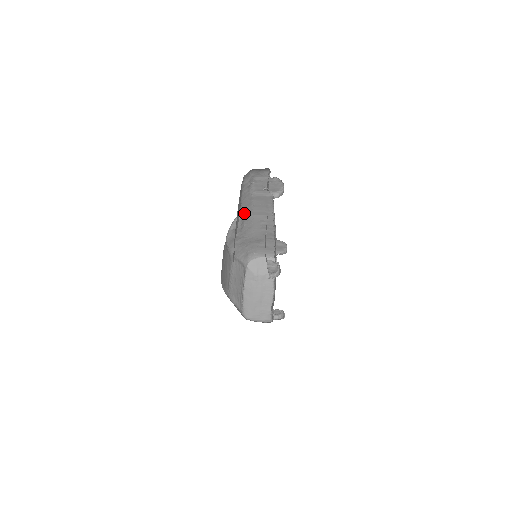
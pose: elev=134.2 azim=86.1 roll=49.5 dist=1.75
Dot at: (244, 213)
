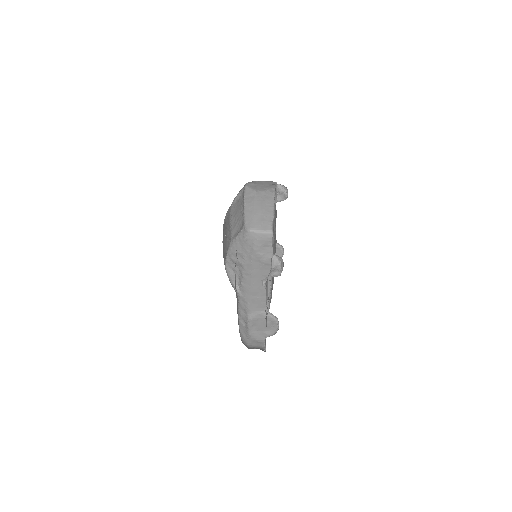
Dot at: occluded
